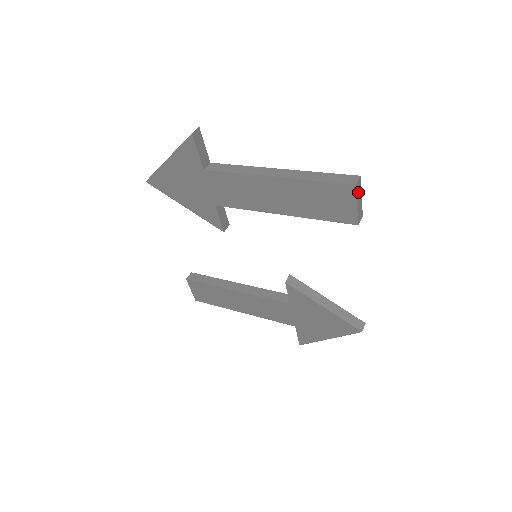
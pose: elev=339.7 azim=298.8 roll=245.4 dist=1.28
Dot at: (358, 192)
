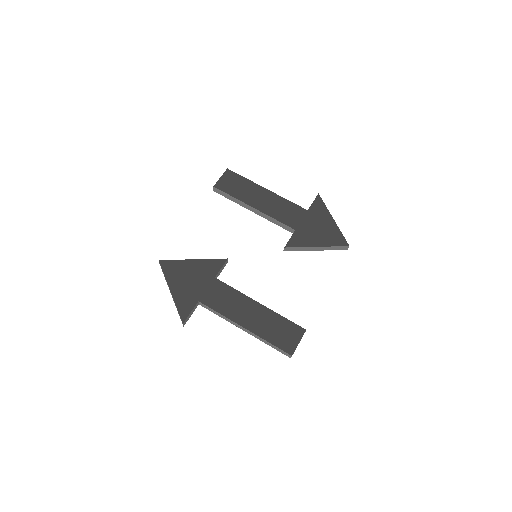
Dot at: occluded
